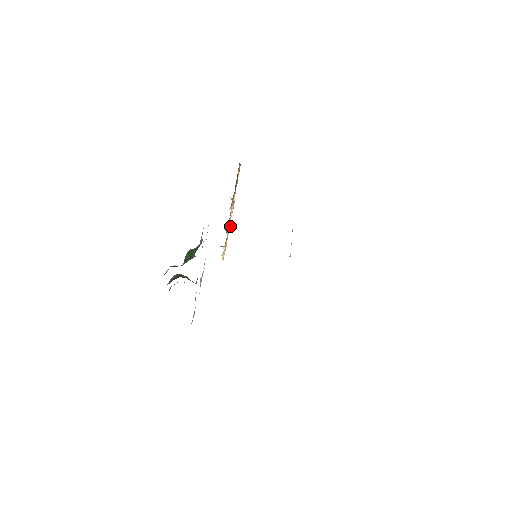
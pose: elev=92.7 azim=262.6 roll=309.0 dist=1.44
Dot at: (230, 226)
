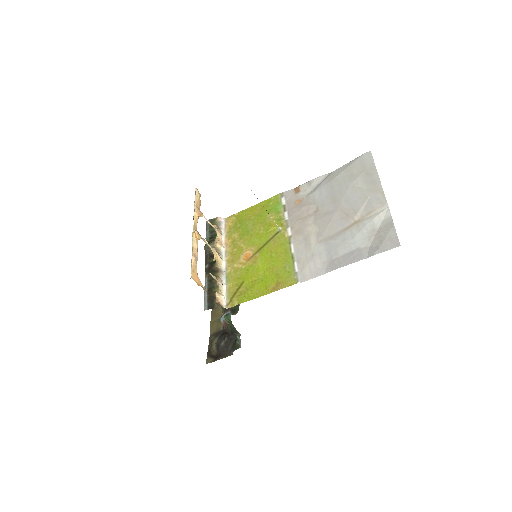
Dot at: (198, 217)
